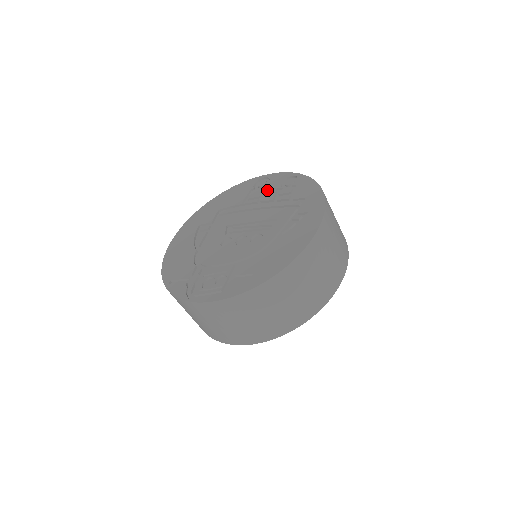
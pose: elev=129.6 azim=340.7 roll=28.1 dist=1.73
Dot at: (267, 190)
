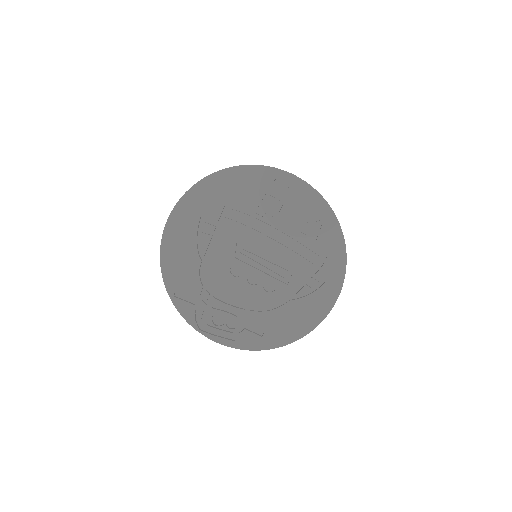
Dot at: (288, 209)
